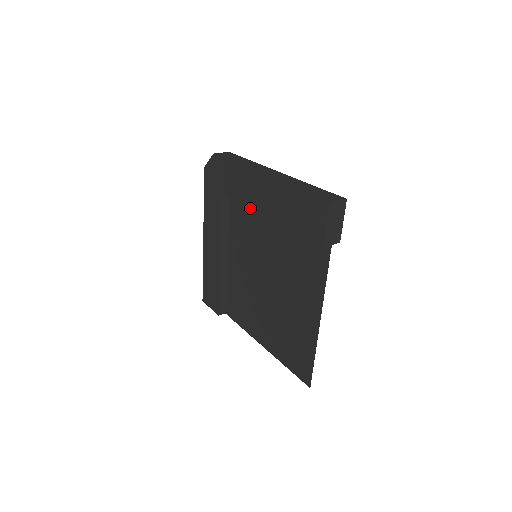
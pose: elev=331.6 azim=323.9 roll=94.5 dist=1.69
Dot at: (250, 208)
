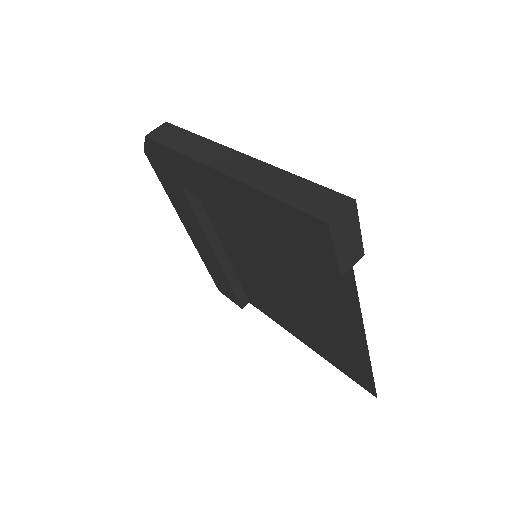
Dot at: occluded
